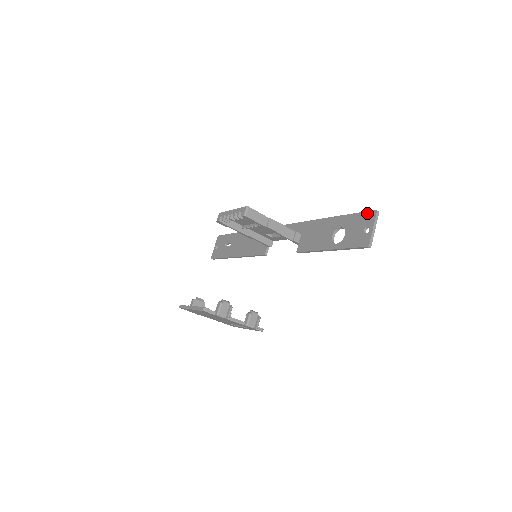
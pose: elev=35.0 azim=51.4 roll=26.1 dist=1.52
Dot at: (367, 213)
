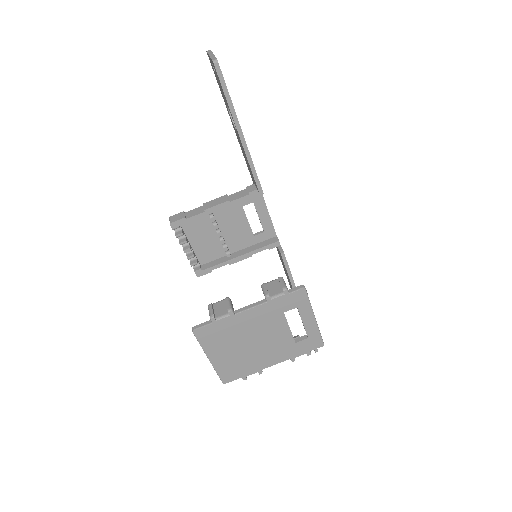
Dot at: (212, 68)
